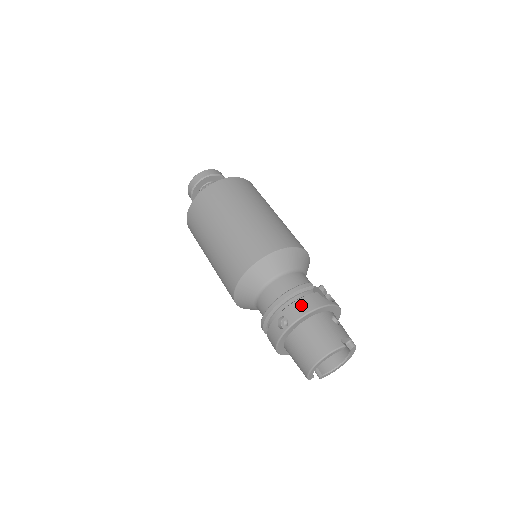
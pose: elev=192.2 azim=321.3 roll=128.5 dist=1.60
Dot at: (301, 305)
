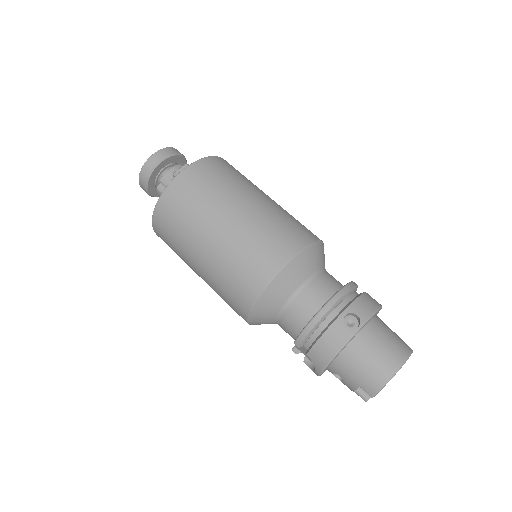
Dot at: (367, 301)
